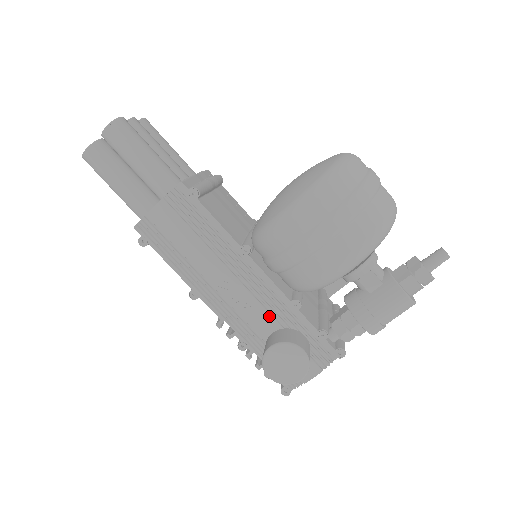
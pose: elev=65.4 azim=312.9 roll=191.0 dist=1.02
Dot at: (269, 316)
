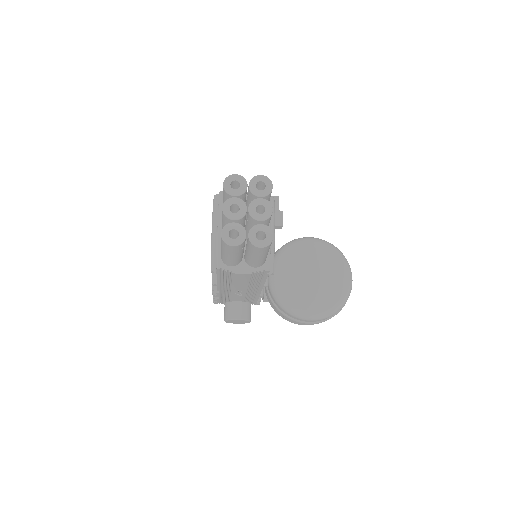
Dot at: (244, 298)
